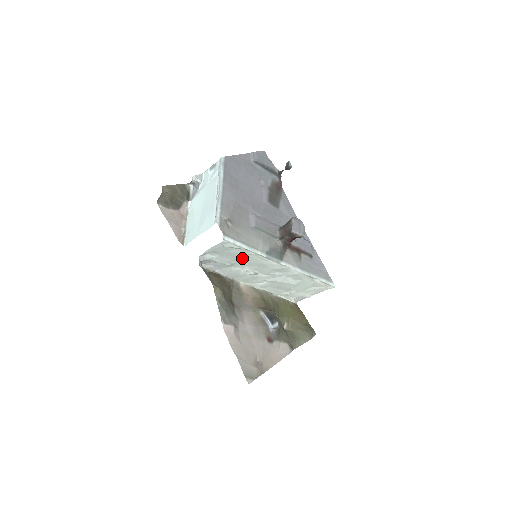
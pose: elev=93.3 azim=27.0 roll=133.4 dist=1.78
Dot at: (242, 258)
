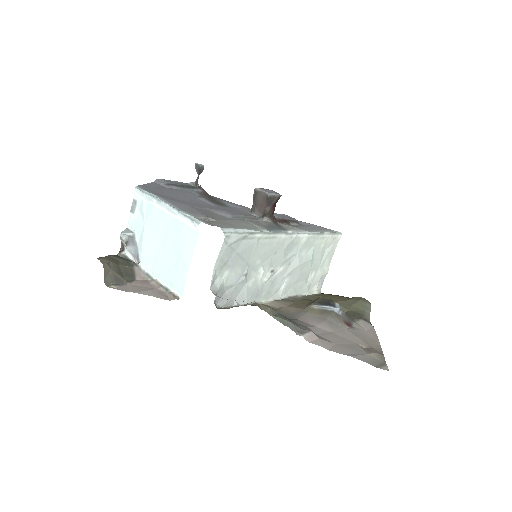
Dot at: (252, 255)
